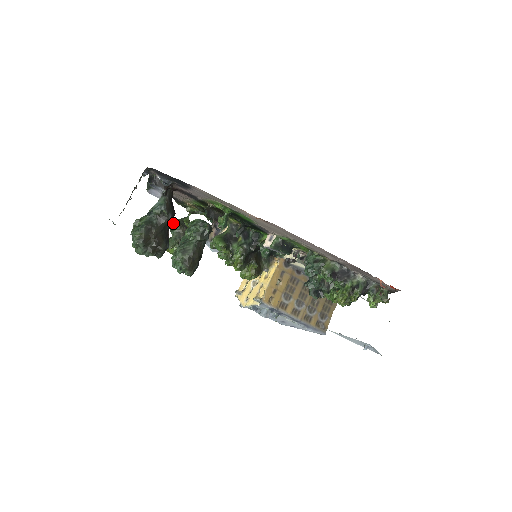
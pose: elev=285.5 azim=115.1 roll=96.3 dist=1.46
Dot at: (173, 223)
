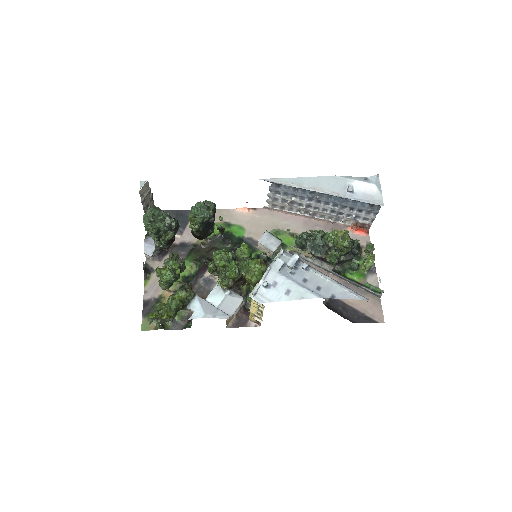
Dot at: occluded
